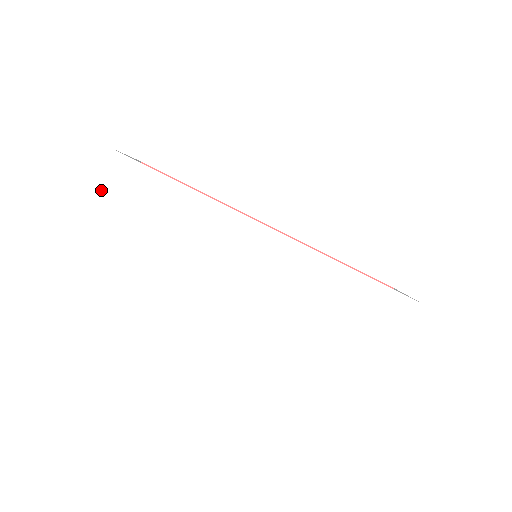
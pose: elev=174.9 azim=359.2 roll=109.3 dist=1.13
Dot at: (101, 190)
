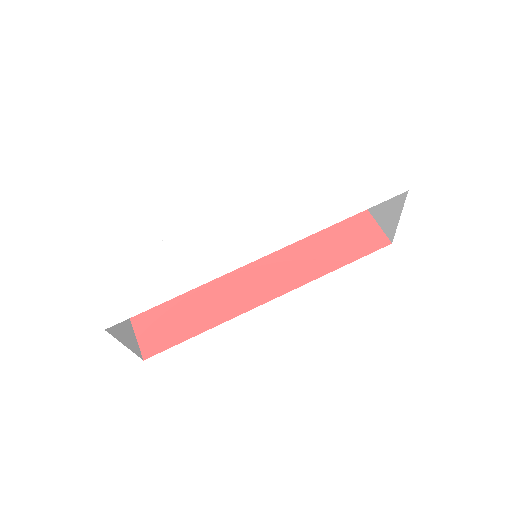
Dot at: (107, 301)
